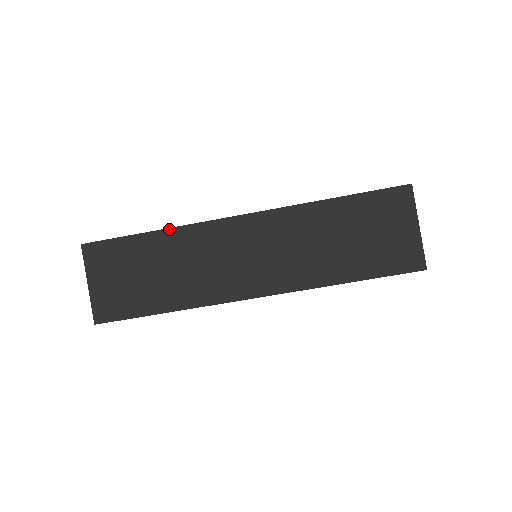
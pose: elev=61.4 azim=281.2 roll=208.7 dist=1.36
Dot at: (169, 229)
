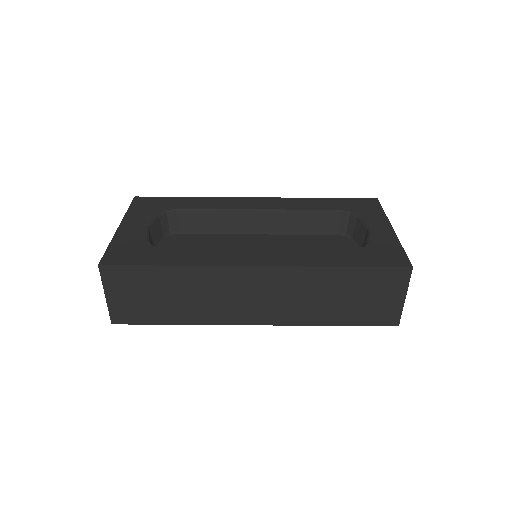
Dot at: (186, 266)
